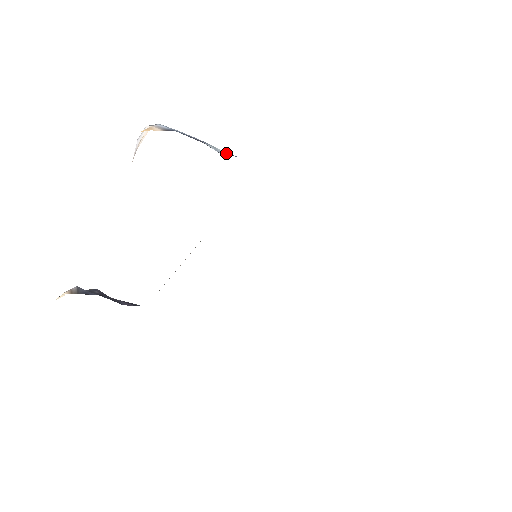
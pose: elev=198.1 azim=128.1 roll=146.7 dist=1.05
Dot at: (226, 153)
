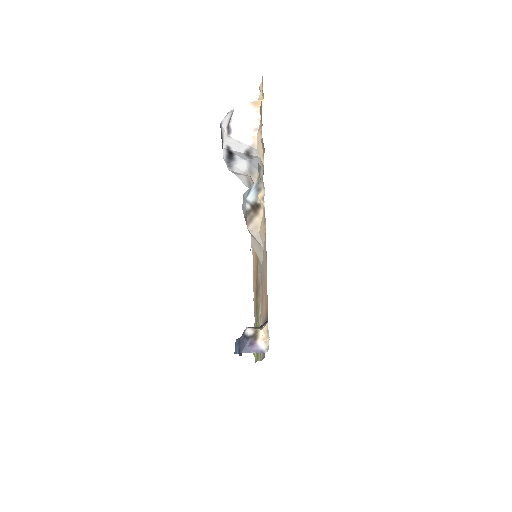
Dot at: occluded
